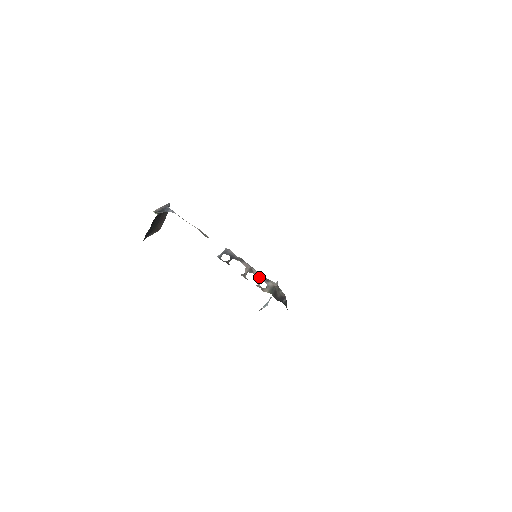
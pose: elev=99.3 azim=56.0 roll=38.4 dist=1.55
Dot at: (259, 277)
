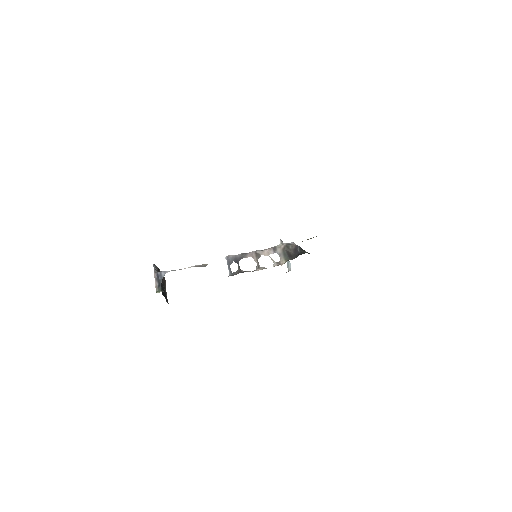
Dot at: (267, 254)
